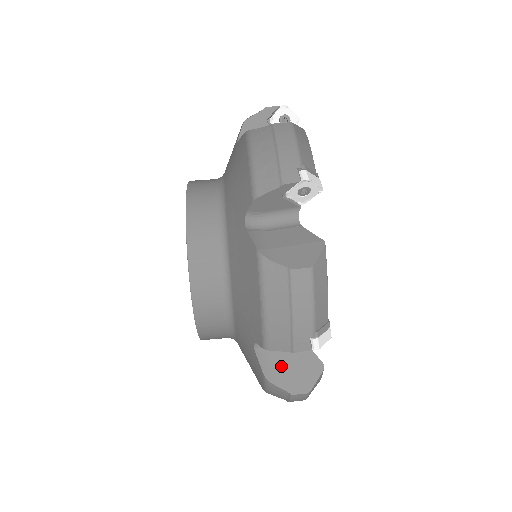
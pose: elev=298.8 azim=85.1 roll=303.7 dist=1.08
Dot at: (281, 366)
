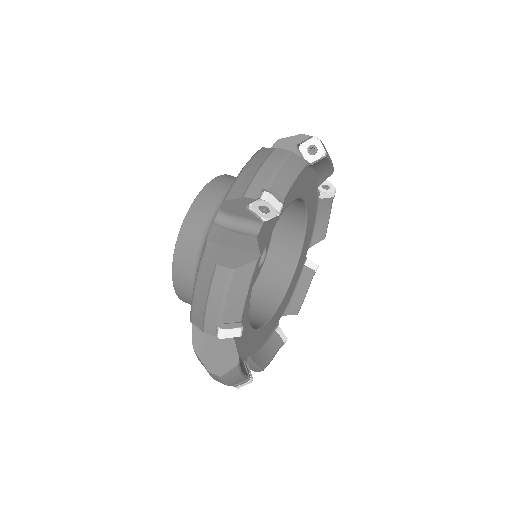
Dot at: (225, 242)
